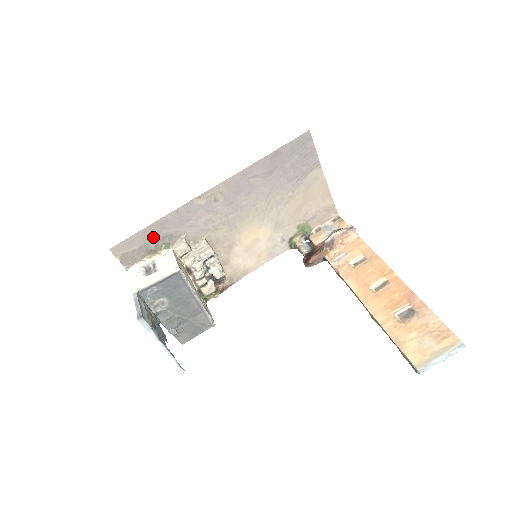
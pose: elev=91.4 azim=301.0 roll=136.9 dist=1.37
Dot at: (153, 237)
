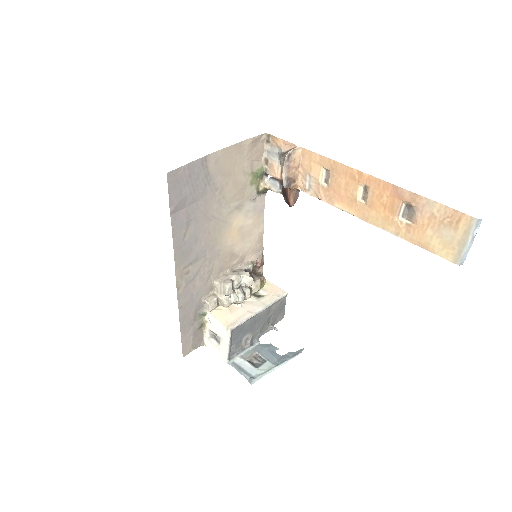
Dot at: (190, 325)
